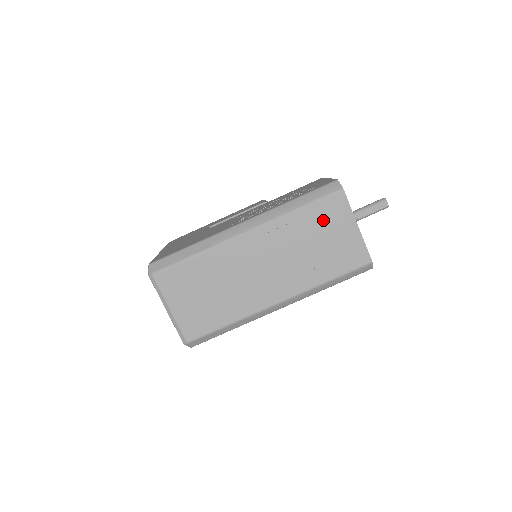
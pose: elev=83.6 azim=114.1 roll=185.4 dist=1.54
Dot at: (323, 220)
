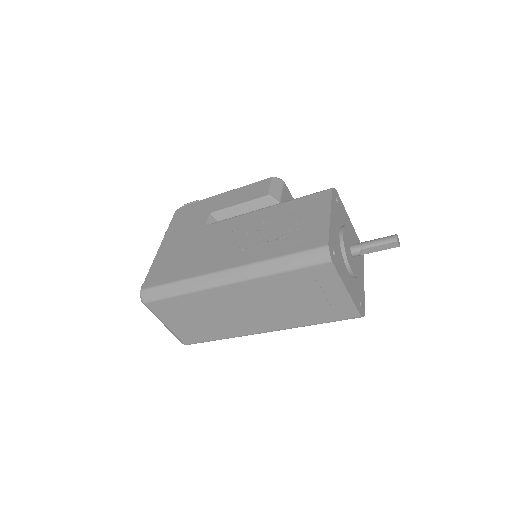
Dot at: (308, 283)
